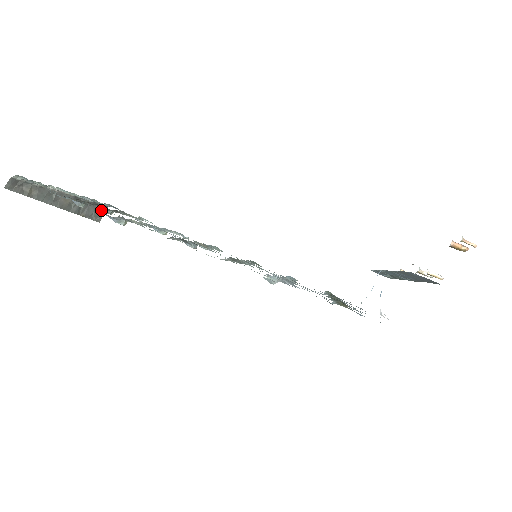
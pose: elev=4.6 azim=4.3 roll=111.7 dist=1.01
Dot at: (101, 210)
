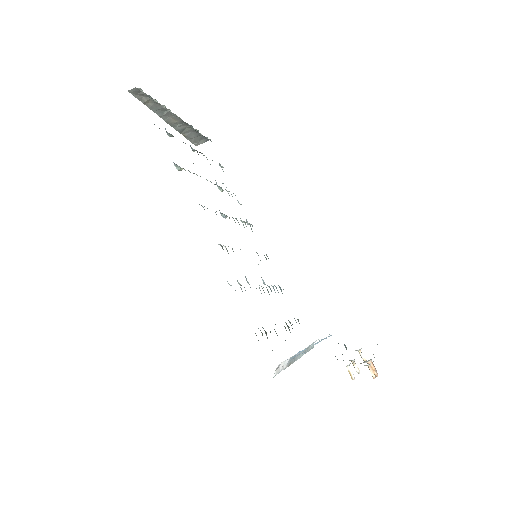
Dot at: (203, 139)
